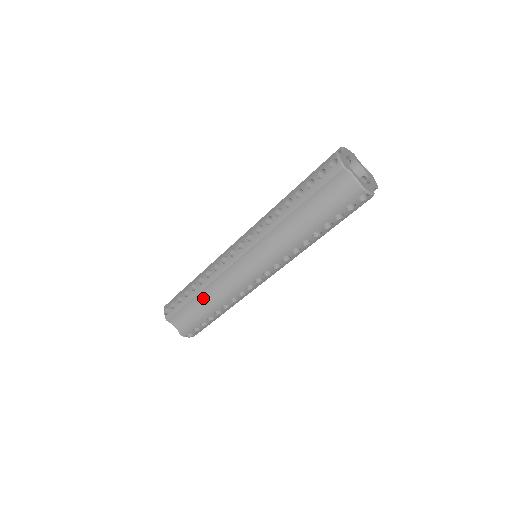
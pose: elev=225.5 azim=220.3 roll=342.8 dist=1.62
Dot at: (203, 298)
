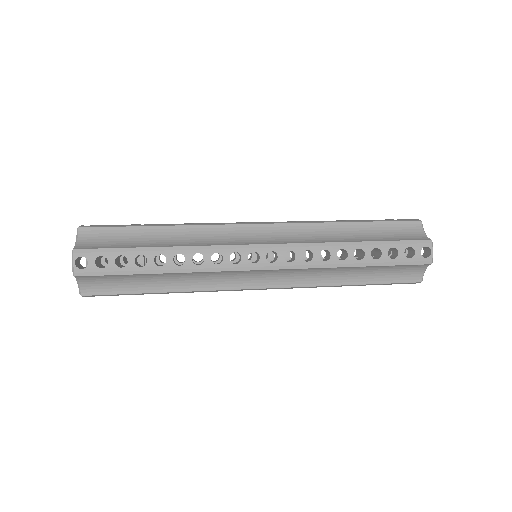
Dot at: (163, 277)
